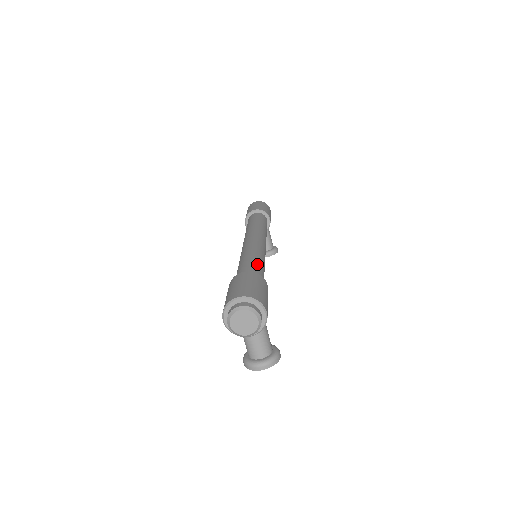
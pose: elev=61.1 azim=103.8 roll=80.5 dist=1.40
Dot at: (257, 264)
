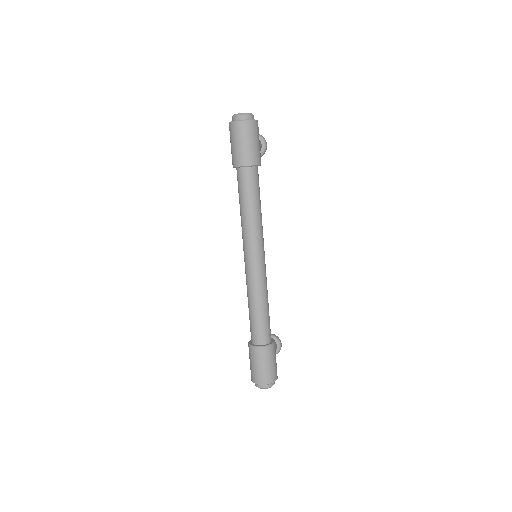
Dot at: (265, 320)
